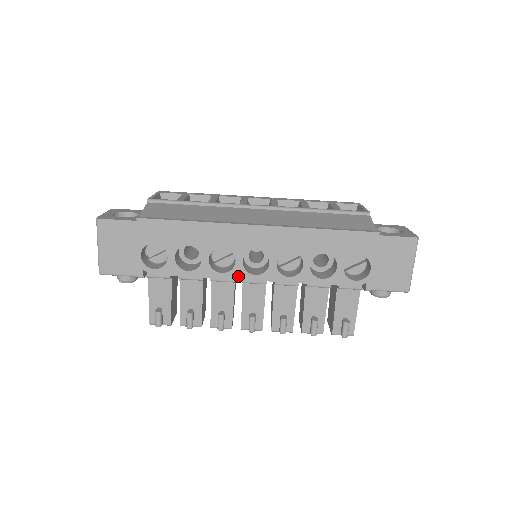
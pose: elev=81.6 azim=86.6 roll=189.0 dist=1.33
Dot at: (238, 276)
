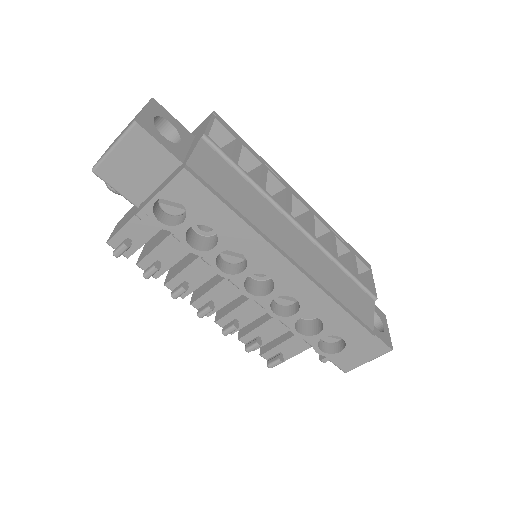
Dot at: occluded
